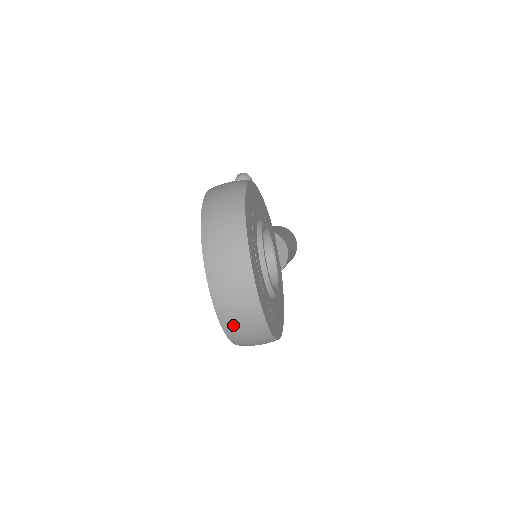
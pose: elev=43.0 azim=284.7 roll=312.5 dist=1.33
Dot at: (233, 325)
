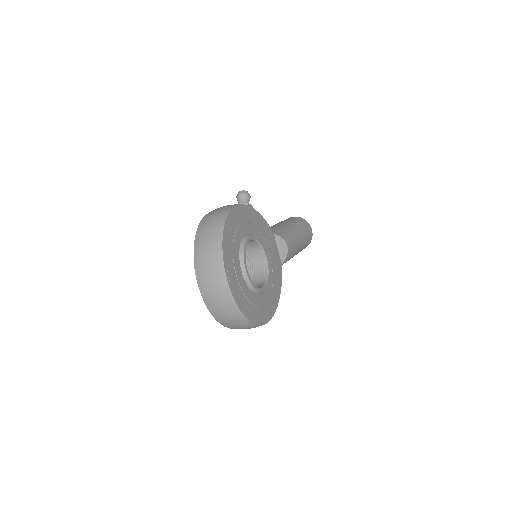
Dot at: (222, 318)
